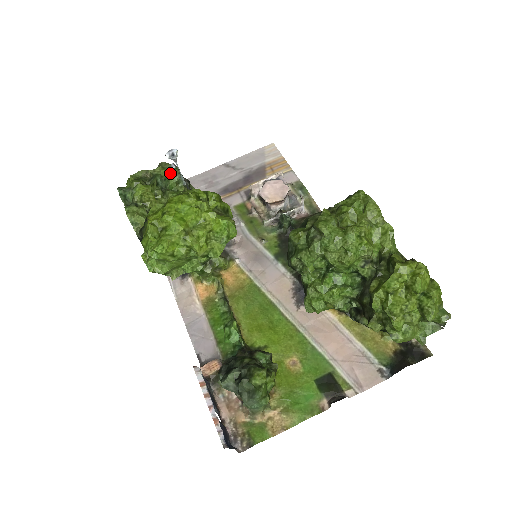
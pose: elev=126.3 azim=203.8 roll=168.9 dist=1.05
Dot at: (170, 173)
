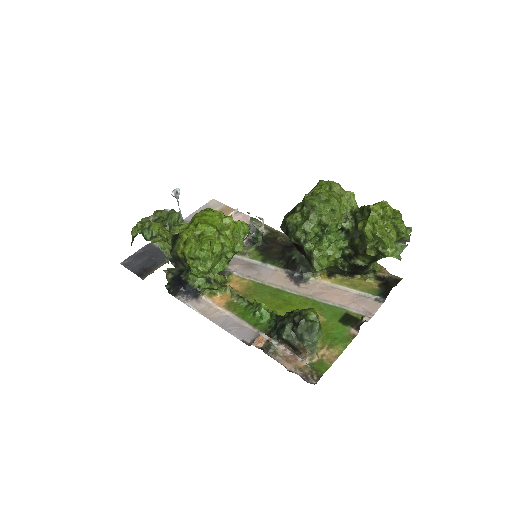
Dot at: (169, 214)
